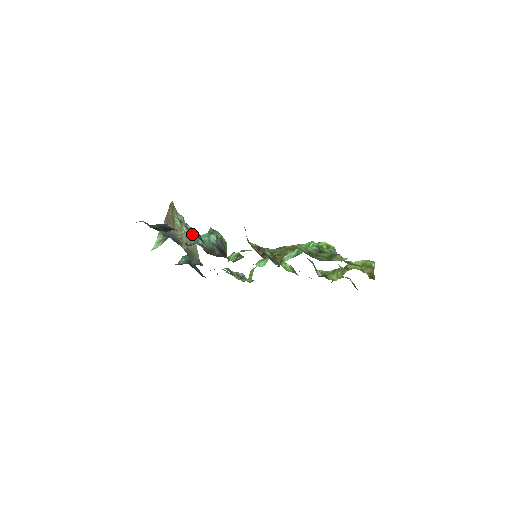
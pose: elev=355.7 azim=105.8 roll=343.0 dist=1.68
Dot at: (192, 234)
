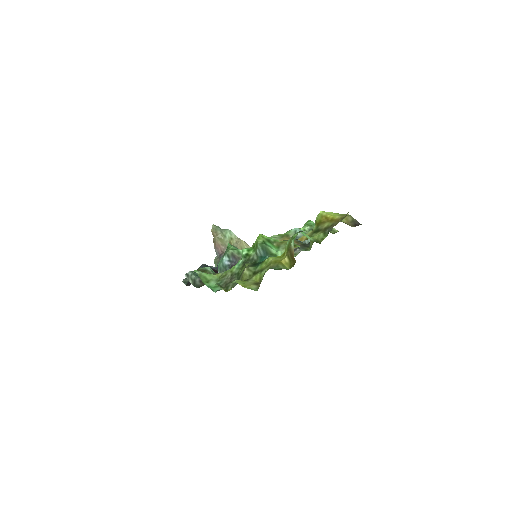
Dot at: (193, 285)
